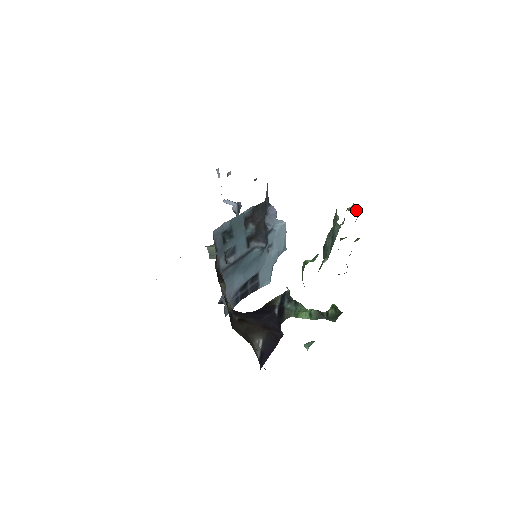
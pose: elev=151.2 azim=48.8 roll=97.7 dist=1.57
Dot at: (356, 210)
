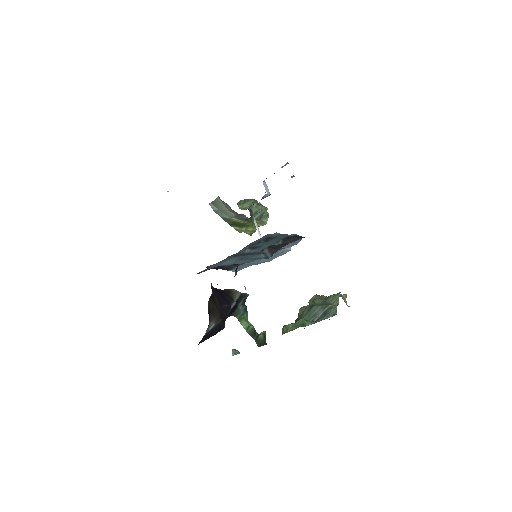
Dot at: (345, 302)
